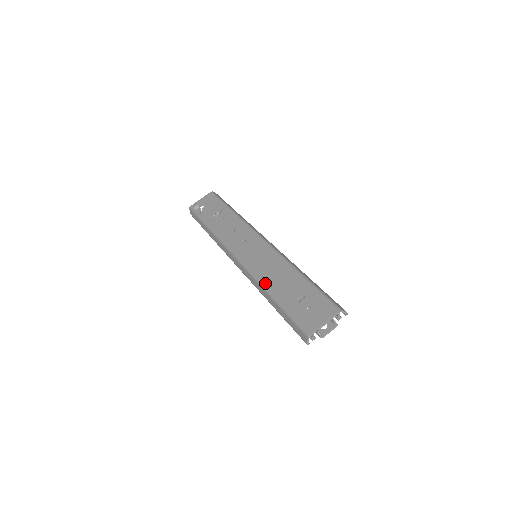
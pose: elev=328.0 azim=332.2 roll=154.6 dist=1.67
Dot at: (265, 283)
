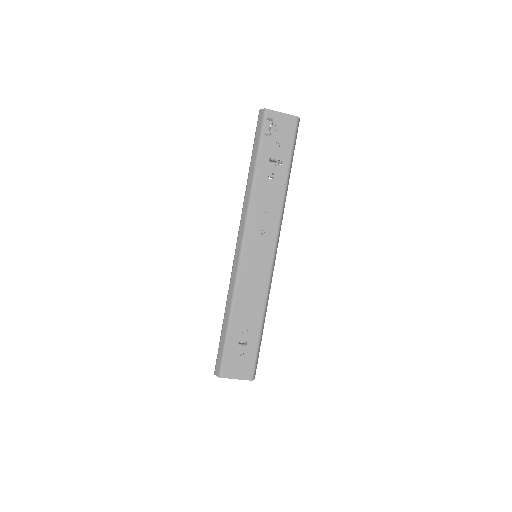
Dot at: (237, 301)
